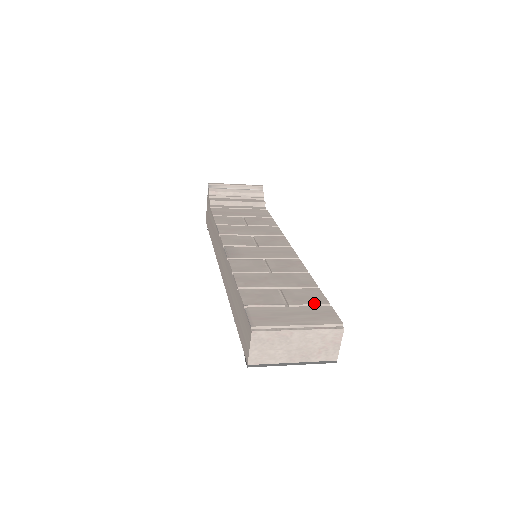
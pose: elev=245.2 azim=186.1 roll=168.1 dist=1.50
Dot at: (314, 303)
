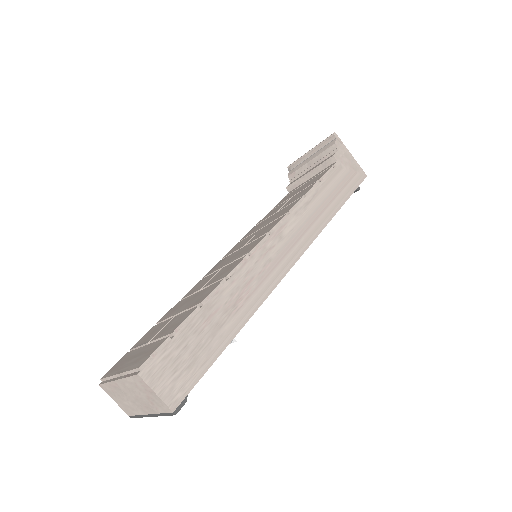
Dot at: (164, 335)
